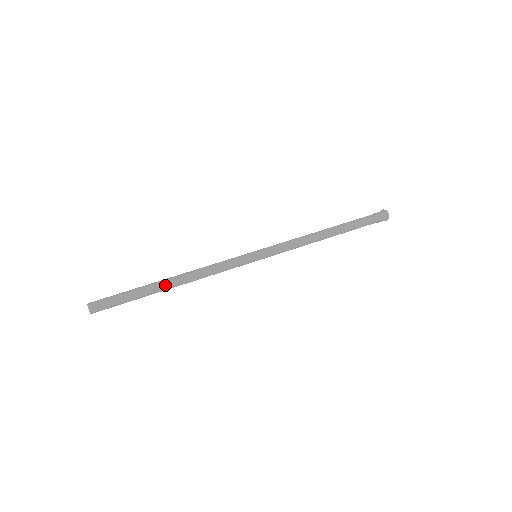
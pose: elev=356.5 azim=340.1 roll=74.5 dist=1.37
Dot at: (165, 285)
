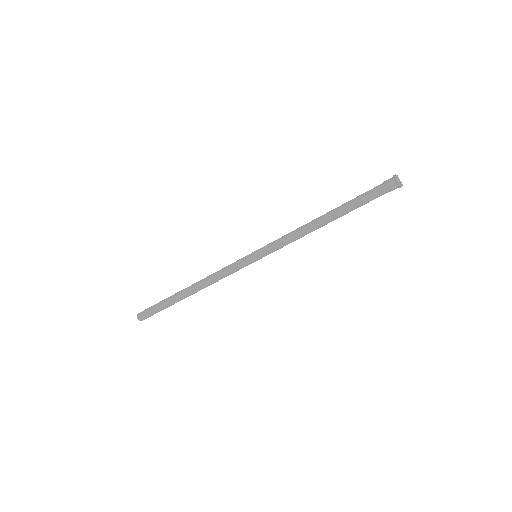
Dot at: (183, 294)
